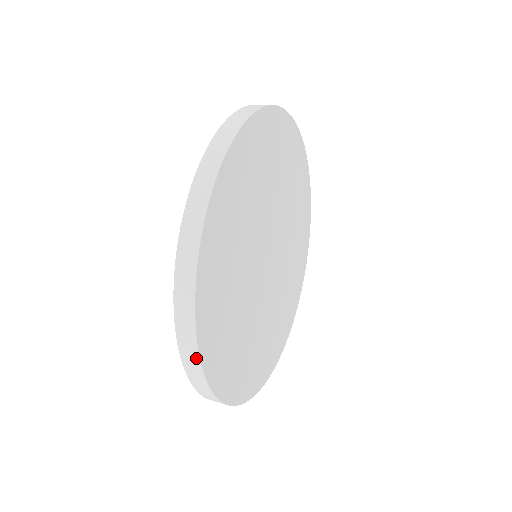
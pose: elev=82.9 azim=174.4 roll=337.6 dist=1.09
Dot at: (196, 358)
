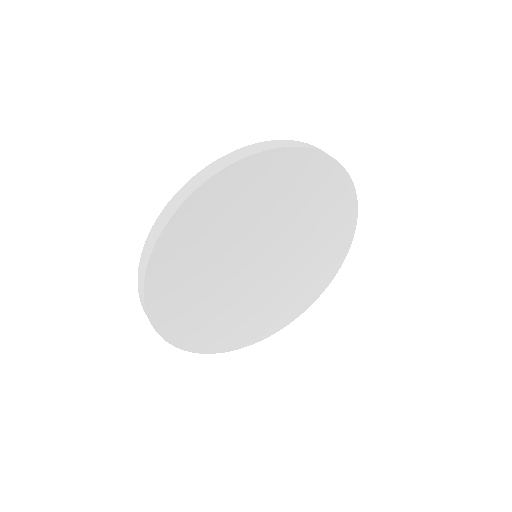
Dot at: (179, 204)
